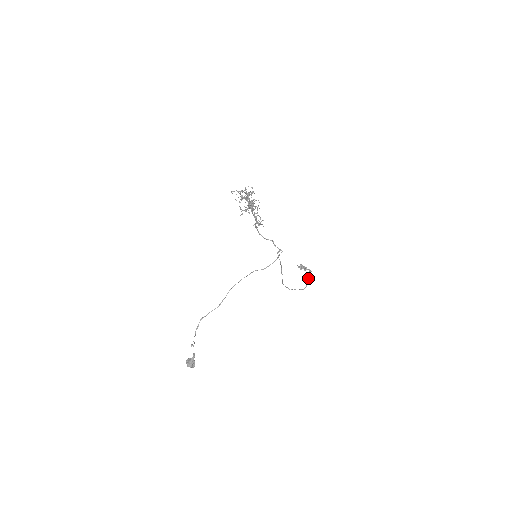
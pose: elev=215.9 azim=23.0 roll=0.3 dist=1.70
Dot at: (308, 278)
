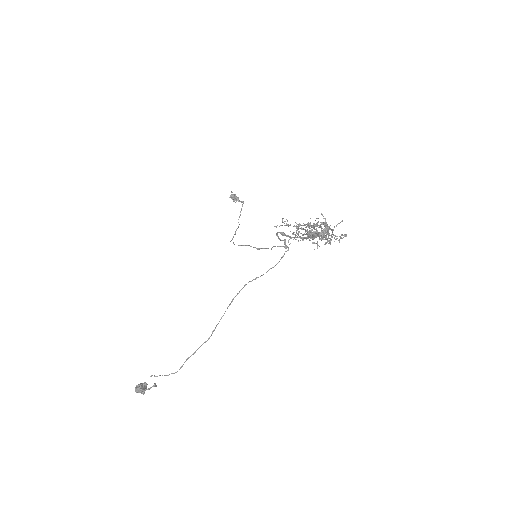
Dot at: (240, 212)
